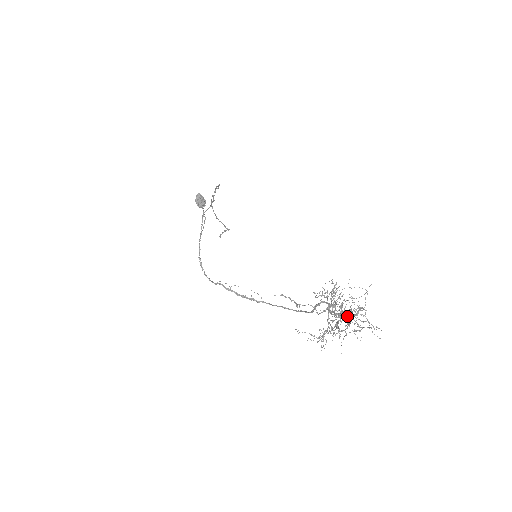
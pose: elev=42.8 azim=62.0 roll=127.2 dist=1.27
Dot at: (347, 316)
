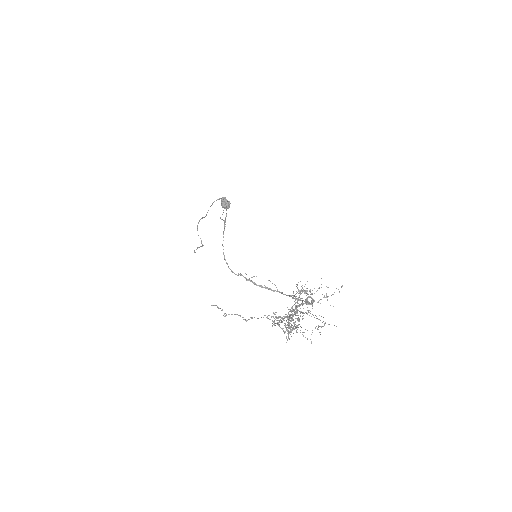
Dot at: (274, 322)
